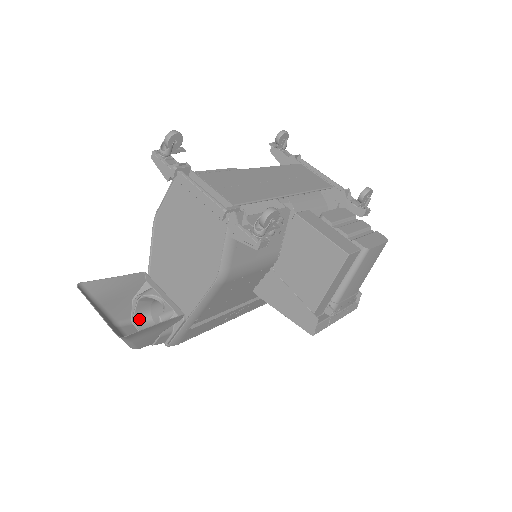
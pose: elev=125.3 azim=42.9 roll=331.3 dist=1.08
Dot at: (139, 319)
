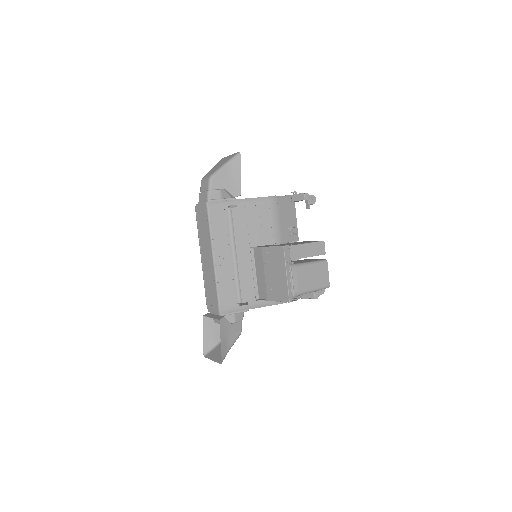
Dot at: occluded
